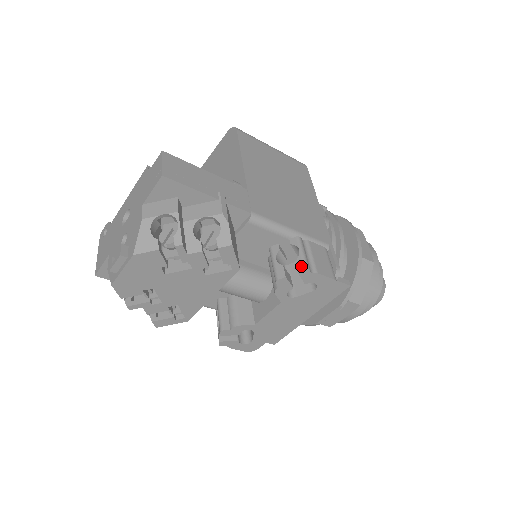
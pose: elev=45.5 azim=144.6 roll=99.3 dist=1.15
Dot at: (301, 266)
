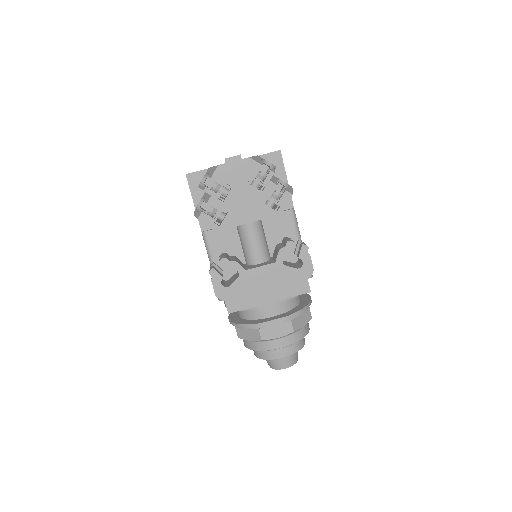
Dot at: (305, 244)
